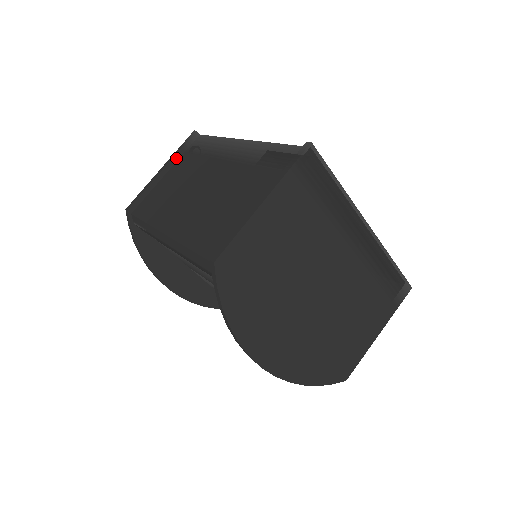
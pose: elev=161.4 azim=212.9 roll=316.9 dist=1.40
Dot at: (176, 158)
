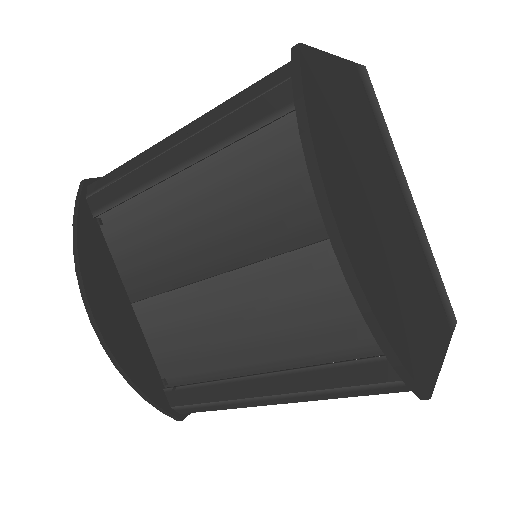
Dot at: occluded
